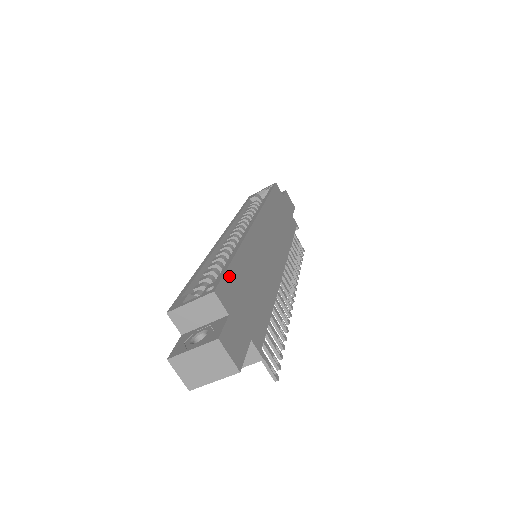
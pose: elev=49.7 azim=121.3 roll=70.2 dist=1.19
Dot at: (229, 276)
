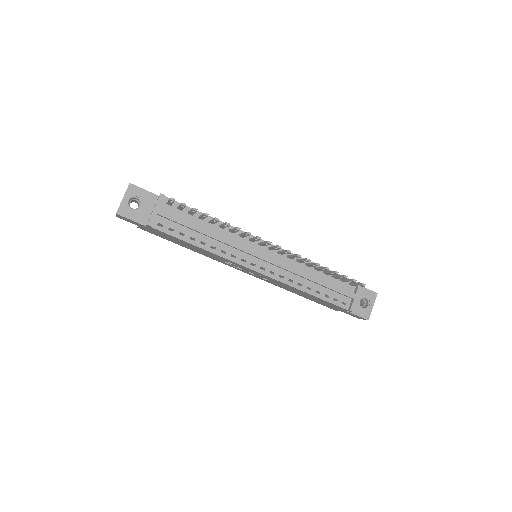
Dot at: occluded
